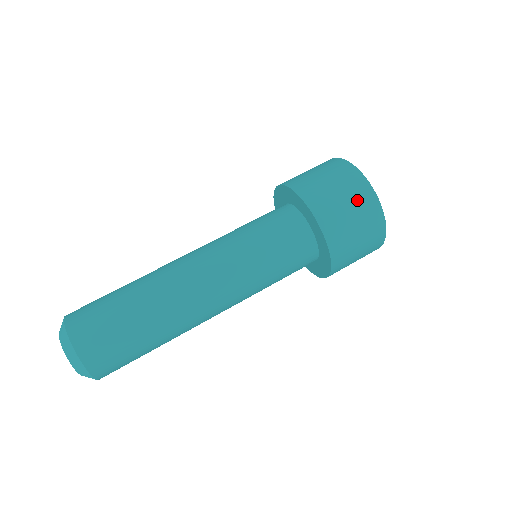
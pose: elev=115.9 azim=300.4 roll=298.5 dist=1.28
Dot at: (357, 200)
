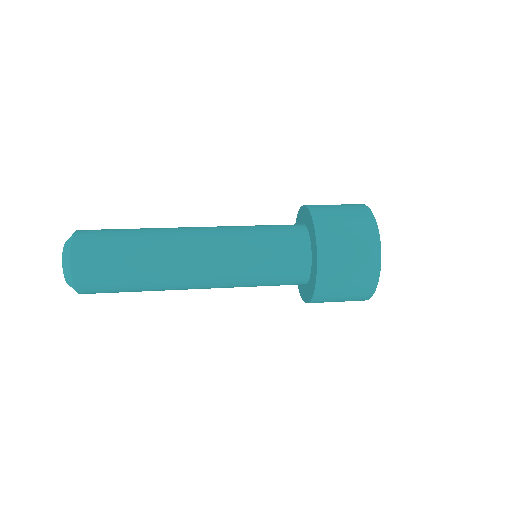
Dot at: (354, 213)
